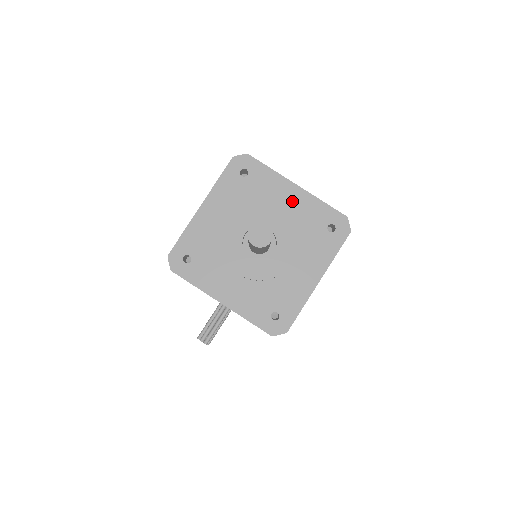
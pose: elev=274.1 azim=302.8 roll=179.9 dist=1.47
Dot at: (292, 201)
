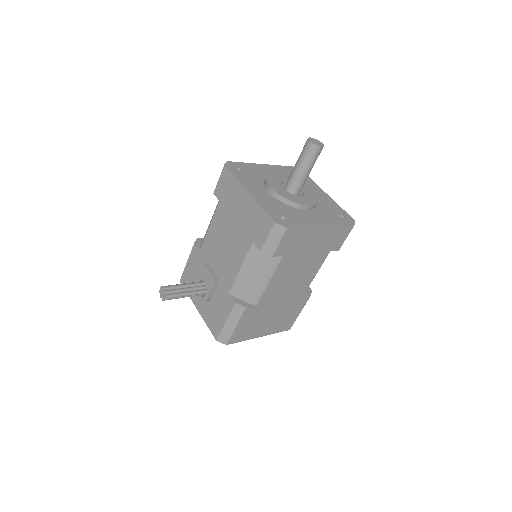
Dot at: (321, 196)
